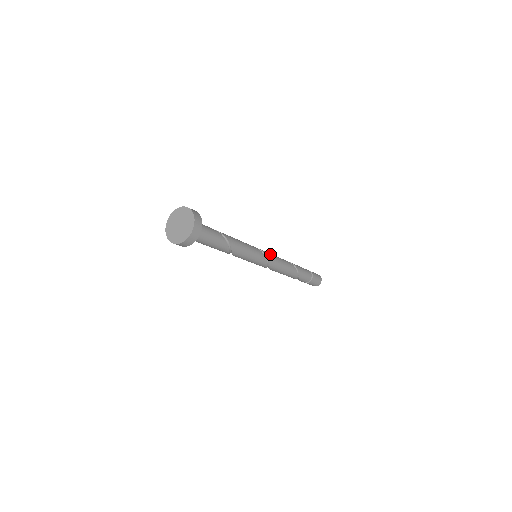
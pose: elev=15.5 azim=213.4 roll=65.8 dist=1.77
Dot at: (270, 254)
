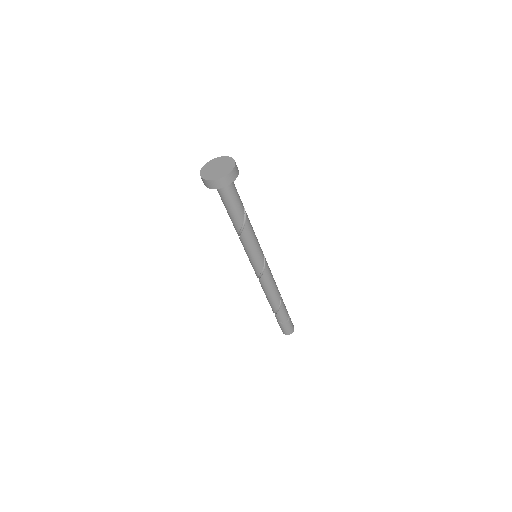
Dot at: (267, 263)
